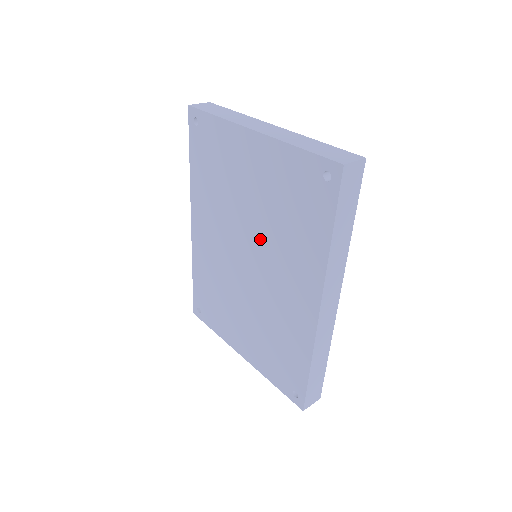
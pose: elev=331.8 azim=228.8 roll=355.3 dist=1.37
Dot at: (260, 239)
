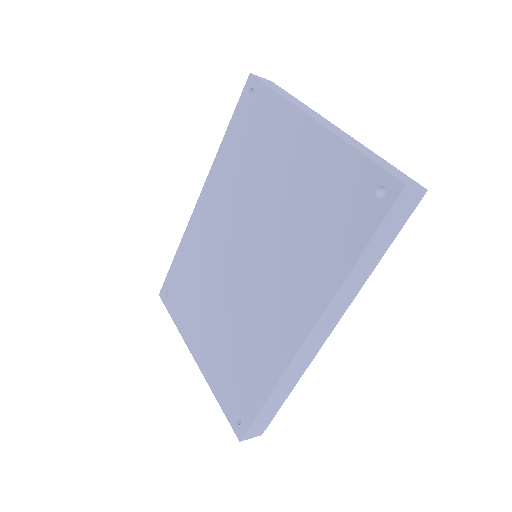
Dot at: (271, 238)
